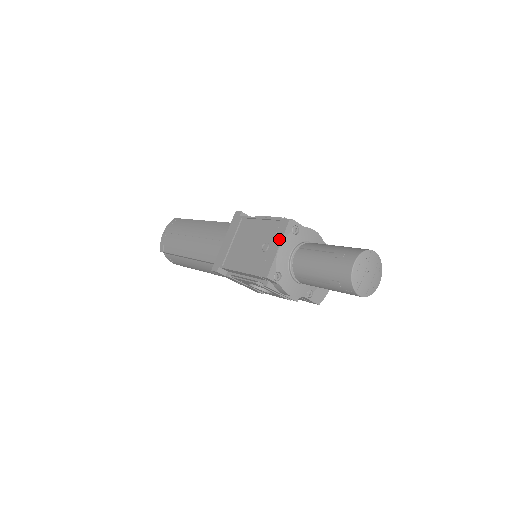
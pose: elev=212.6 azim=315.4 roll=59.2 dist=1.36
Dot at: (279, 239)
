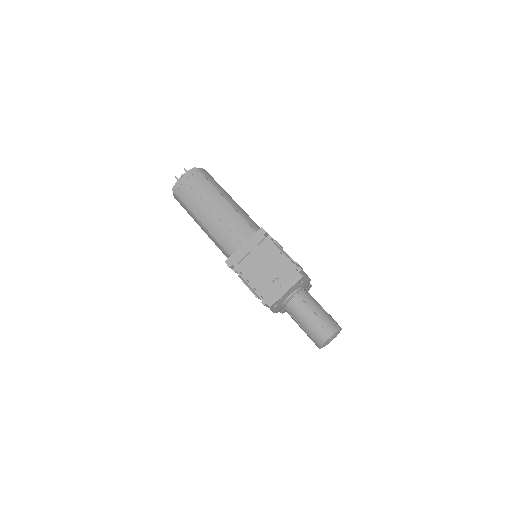
Dot at: (290, 286)
